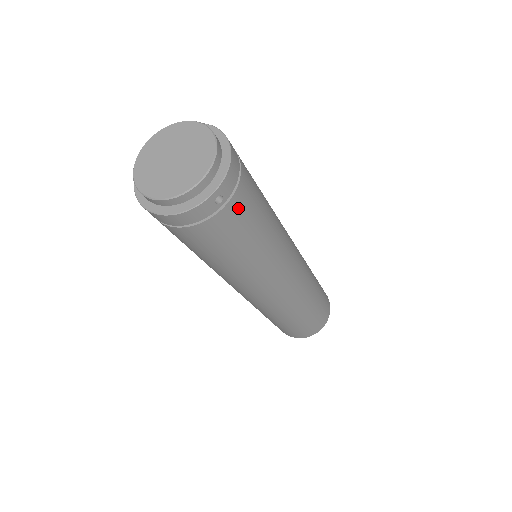
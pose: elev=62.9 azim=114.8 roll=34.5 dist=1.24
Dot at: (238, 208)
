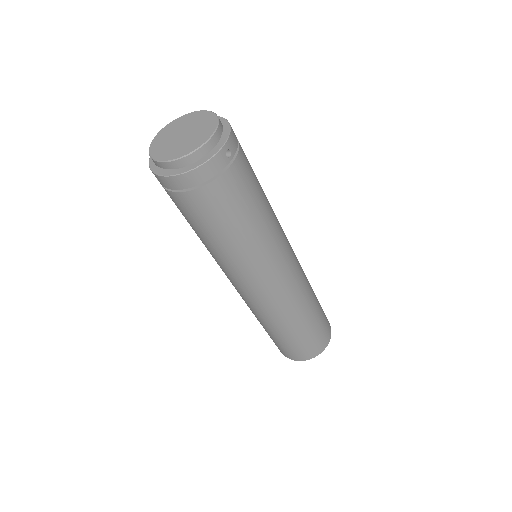
Dot at: (242, 168)
